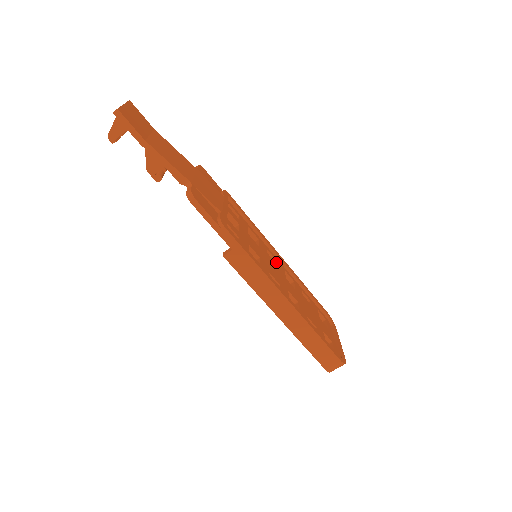
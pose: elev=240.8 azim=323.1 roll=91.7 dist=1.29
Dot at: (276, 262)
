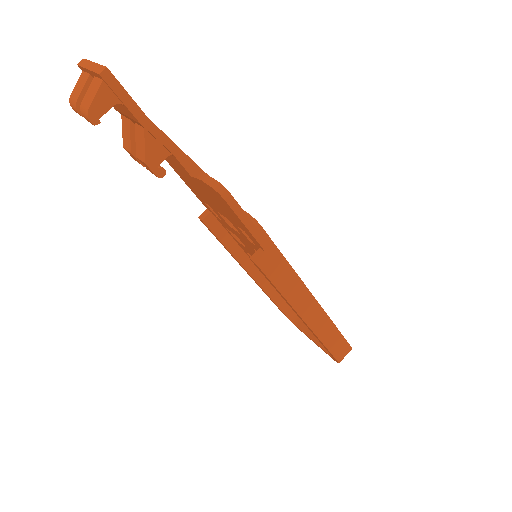
Dot at: occluded
